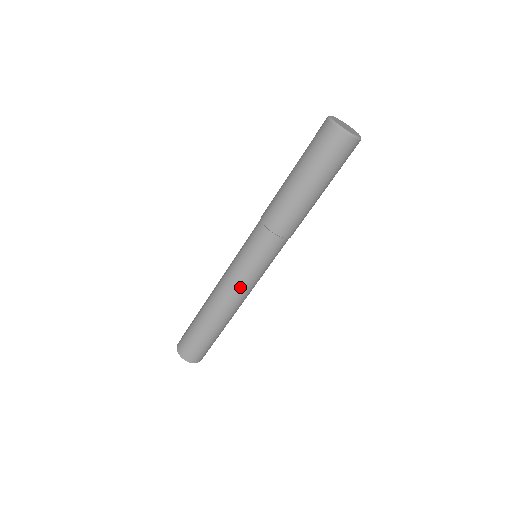
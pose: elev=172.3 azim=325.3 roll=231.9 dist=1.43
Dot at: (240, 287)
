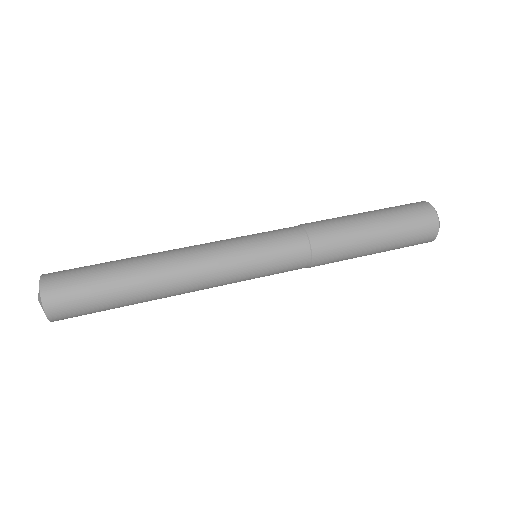
Dot at: (220, 264)
